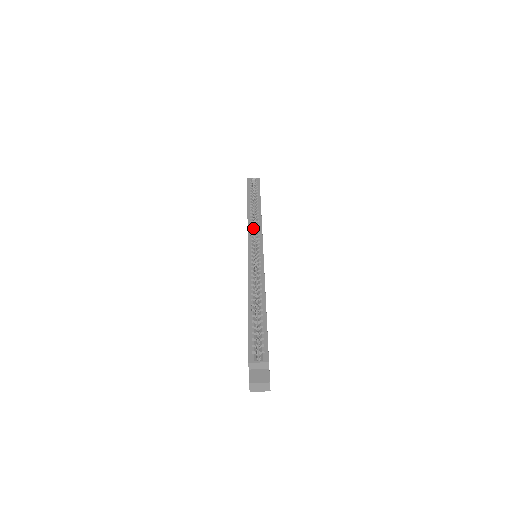
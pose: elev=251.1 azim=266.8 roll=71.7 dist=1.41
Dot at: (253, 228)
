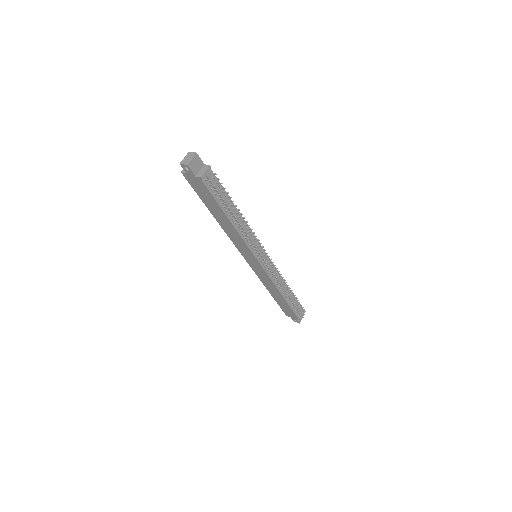
Dot at: occluded
